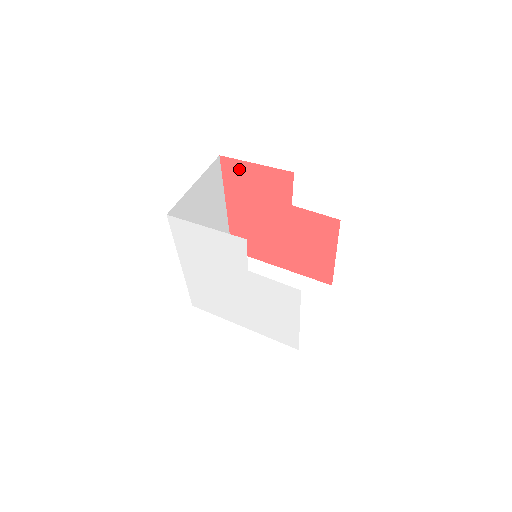
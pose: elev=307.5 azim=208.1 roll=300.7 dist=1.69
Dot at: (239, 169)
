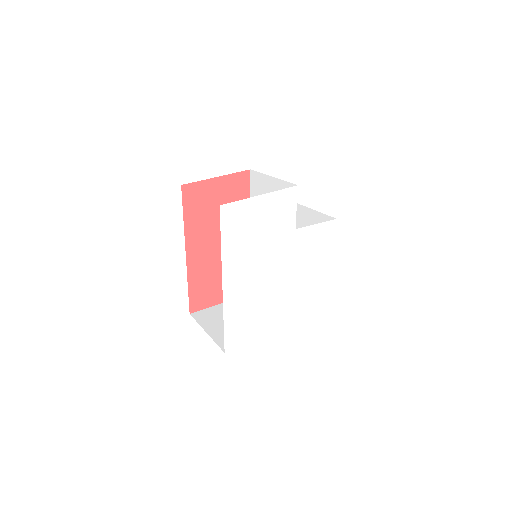
Dot at: (201, 192)
